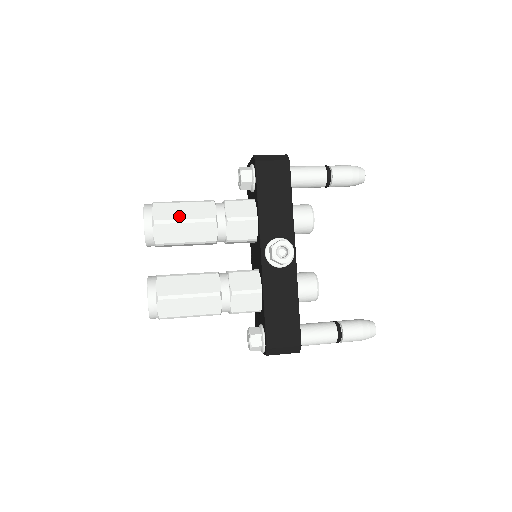
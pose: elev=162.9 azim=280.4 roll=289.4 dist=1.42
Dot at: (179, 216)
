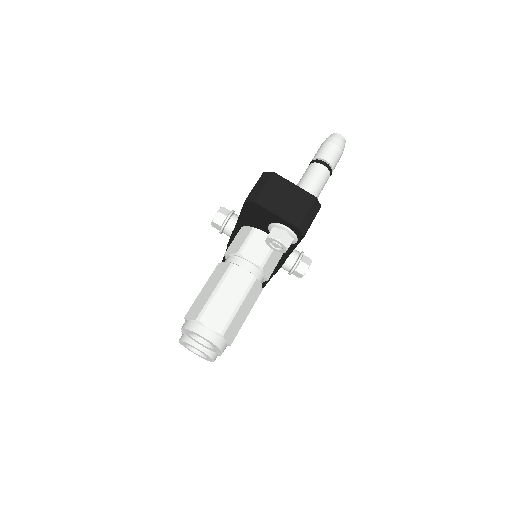
Dot at: (243, 320)
